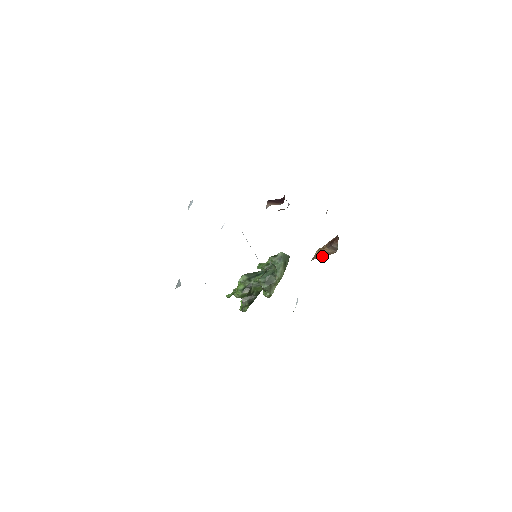
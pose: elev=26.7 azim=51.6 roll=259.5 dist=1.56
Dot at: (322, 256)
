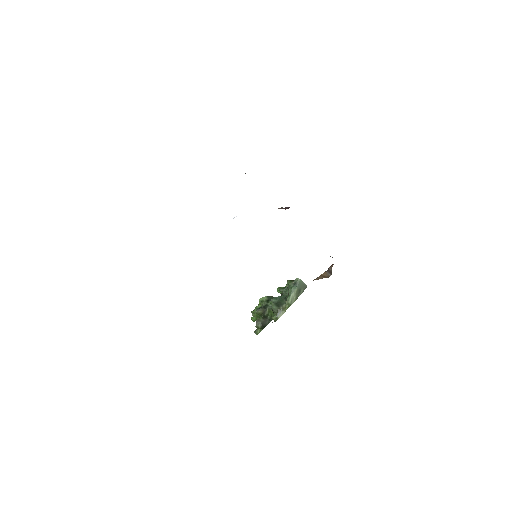
Dot at: occluded
